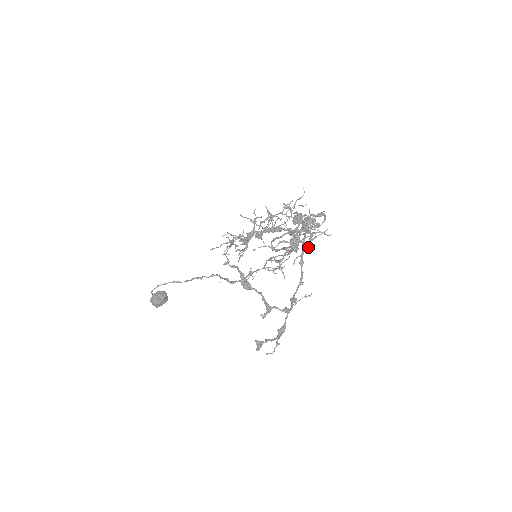
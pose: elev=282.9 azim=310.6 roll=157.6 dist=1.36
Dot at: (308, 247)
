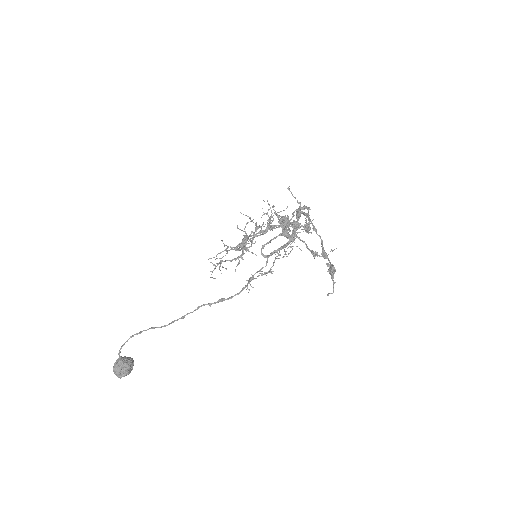
Dot at: (308, 227)
